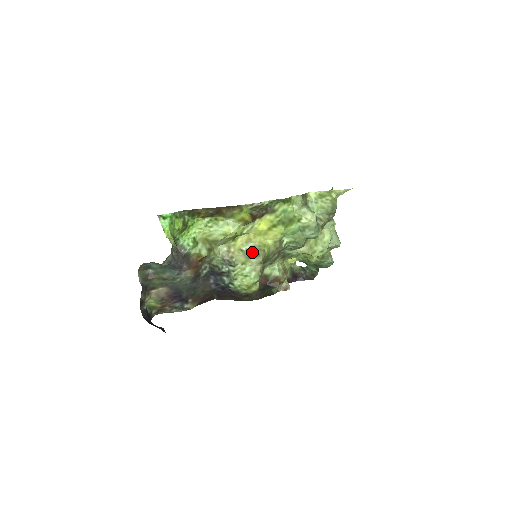
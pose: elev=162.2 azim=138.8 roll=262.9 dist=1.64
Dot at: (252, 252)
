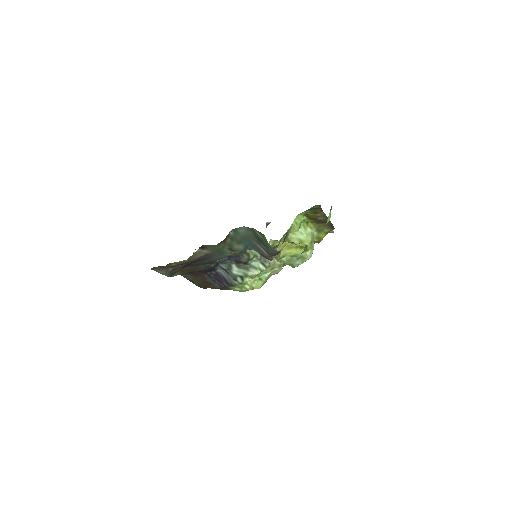
Dot at: (275, 258)
